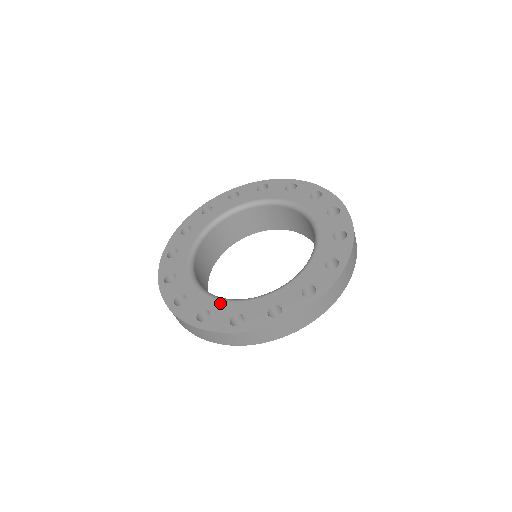
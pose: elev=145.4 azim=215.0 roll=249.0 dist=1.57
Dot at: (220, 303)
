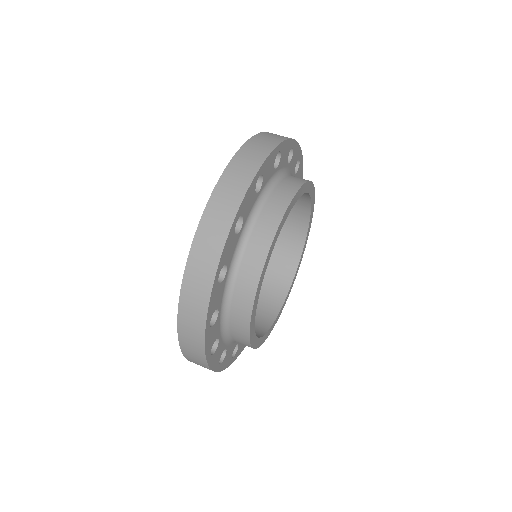
Dot at: occluded
